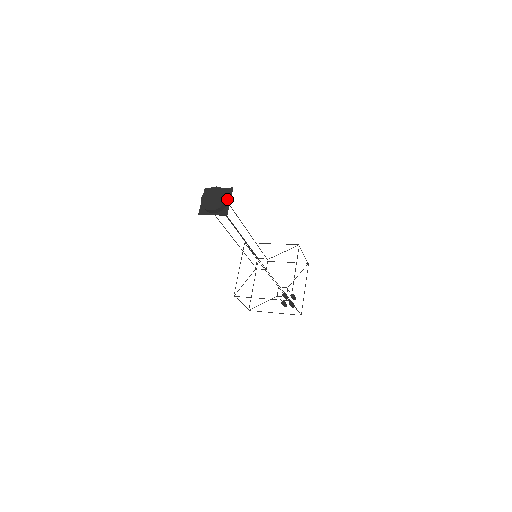
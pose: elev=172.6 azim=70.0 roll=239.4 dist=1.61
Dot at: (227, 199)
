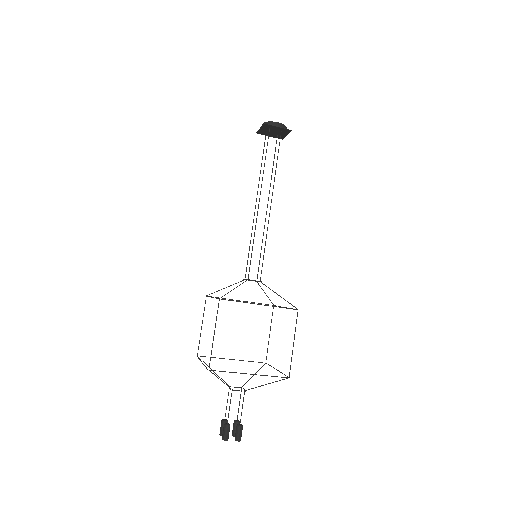
Dot at: occluded
